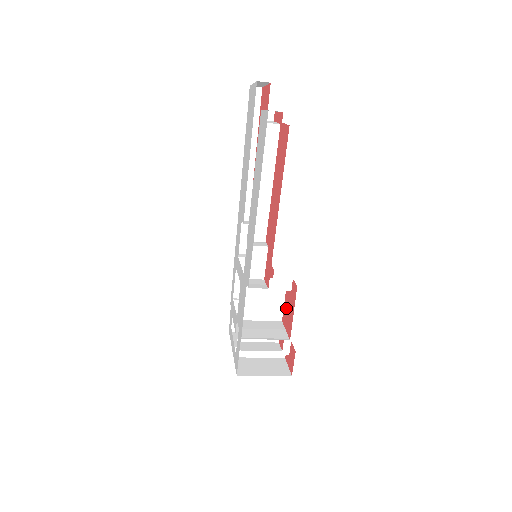
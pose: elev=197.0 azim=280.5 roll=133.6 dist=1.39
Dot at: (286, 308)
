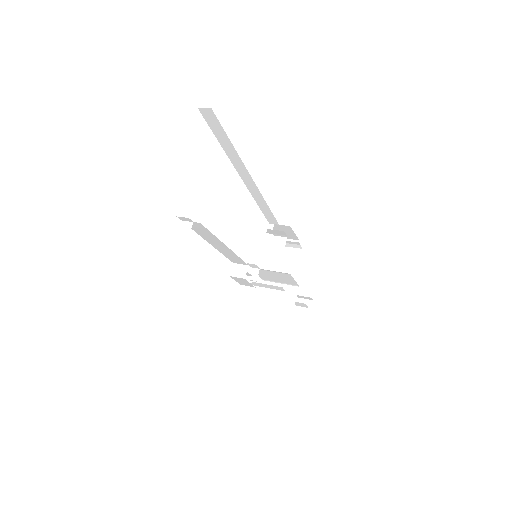
Dot at: occluded
